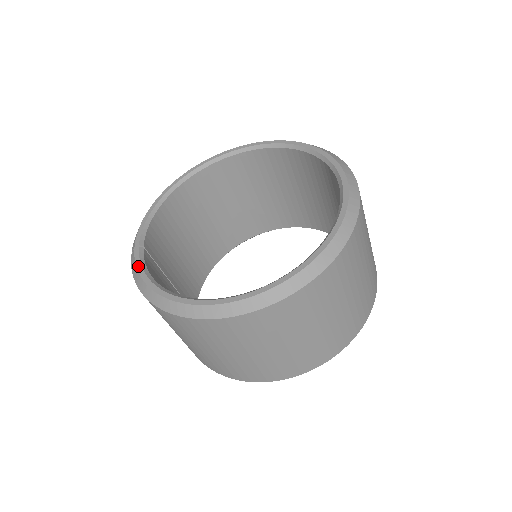
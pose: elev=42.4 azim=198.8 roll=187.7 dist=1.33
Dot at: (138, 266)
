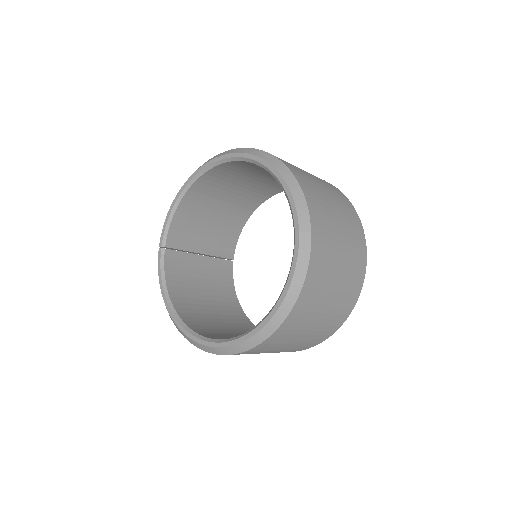
Dot at: (159, 270)
